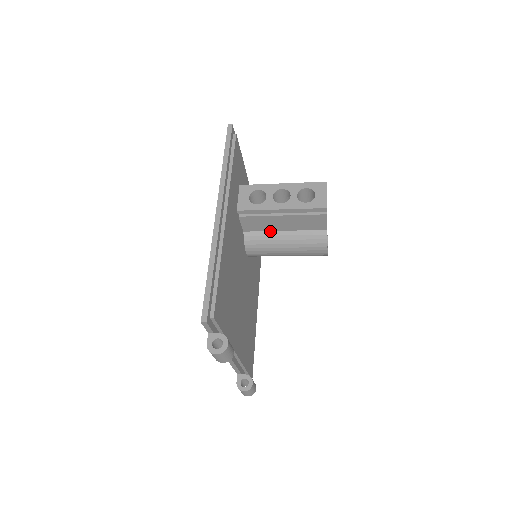
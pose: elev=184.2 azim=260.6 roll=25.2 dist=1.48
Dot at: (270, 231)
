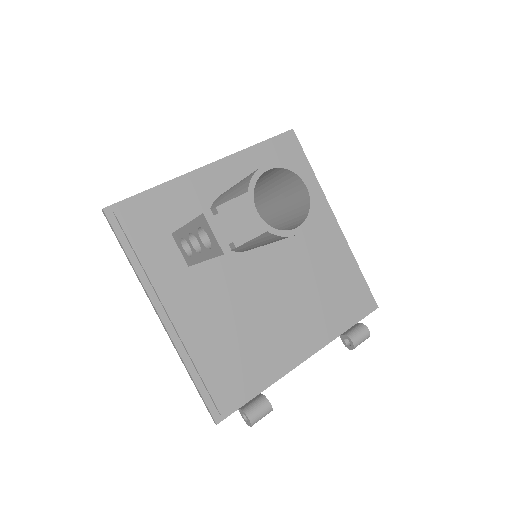
Dot at: occluded
